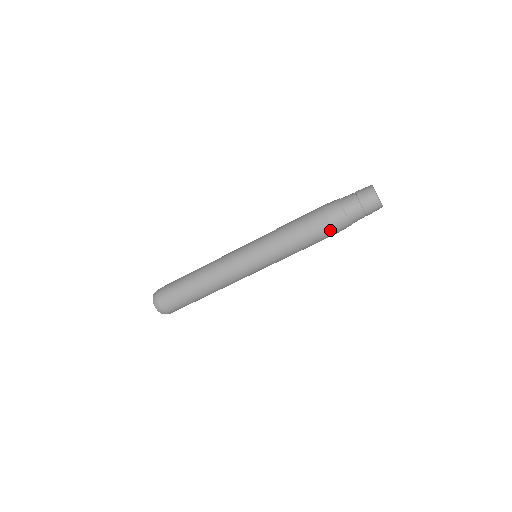
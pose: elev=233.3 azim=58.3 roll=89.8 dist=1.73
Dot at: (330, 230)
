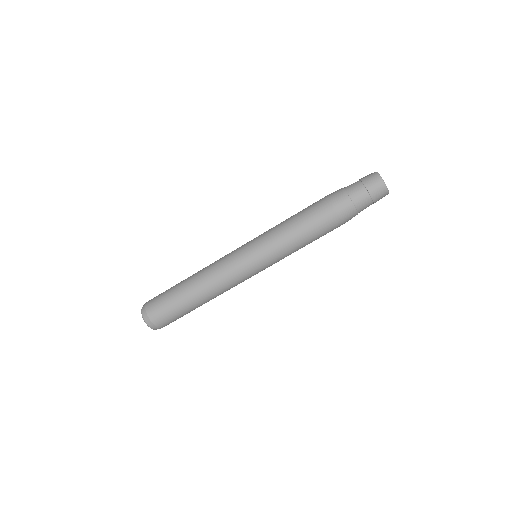
Dot at: (339, 225)
